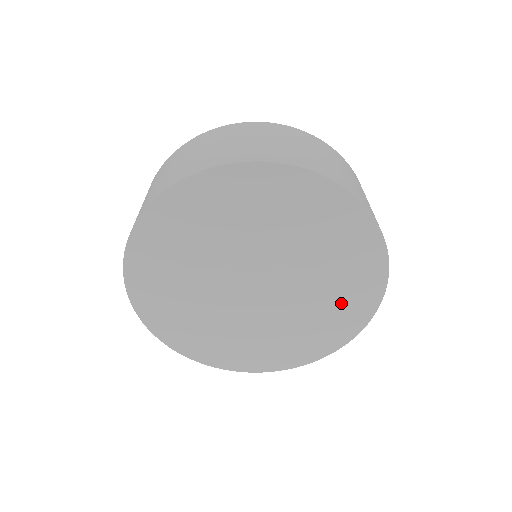
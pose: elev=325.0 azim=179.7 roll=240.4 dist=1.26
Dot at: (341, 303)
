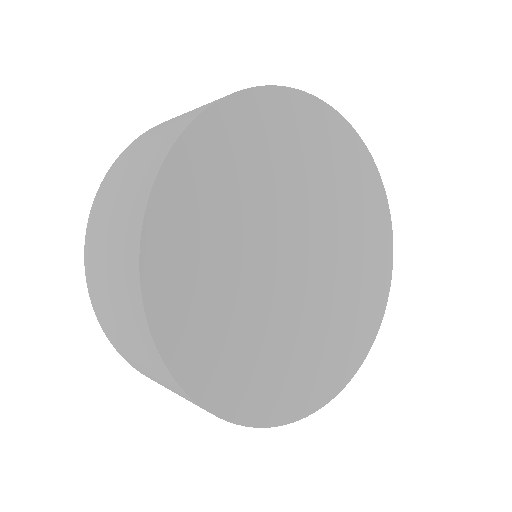
Dot at: (358, 200)
